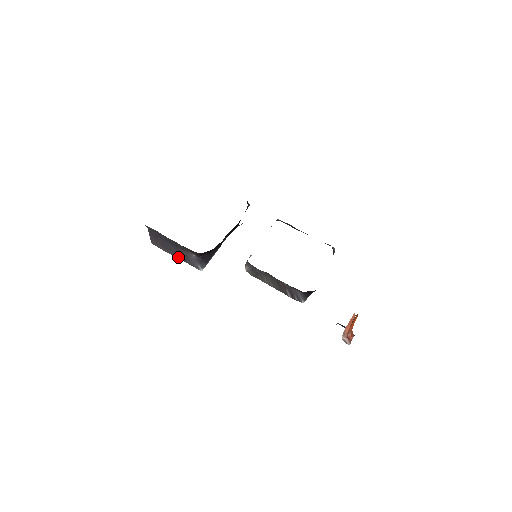
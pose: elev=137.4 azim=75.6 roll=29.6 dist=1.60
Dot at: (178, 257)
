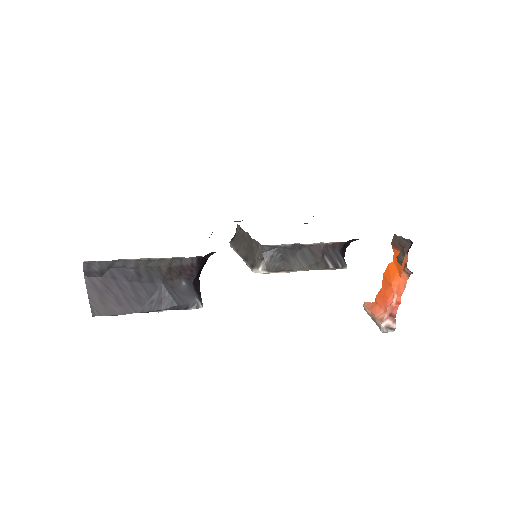
Dot at: (154, 308)
